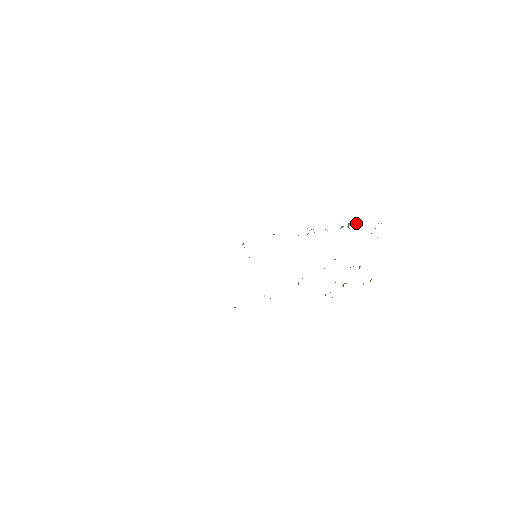
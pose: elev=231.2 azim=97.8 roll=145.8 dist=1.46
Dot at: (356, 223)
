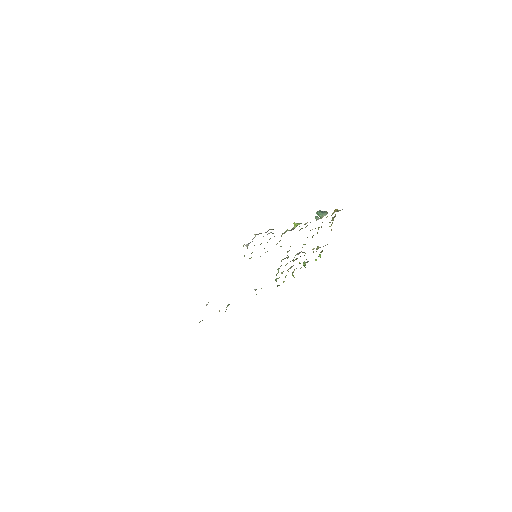
Dot at: occluded
